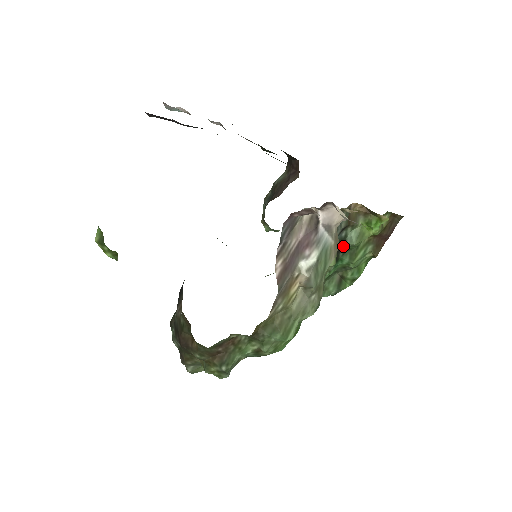
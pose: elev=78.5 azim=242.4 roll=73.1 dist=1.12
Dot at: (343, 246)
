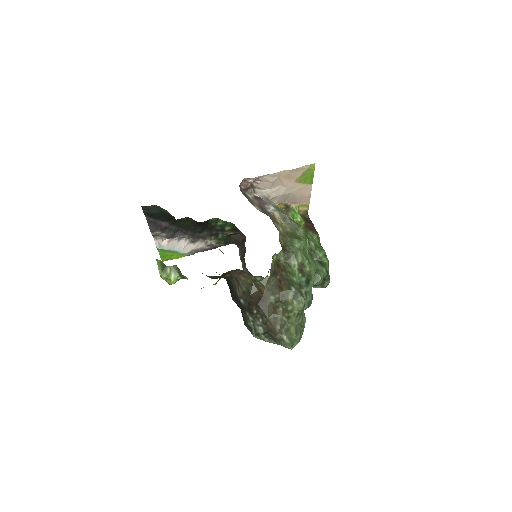
Dot at: occluded
